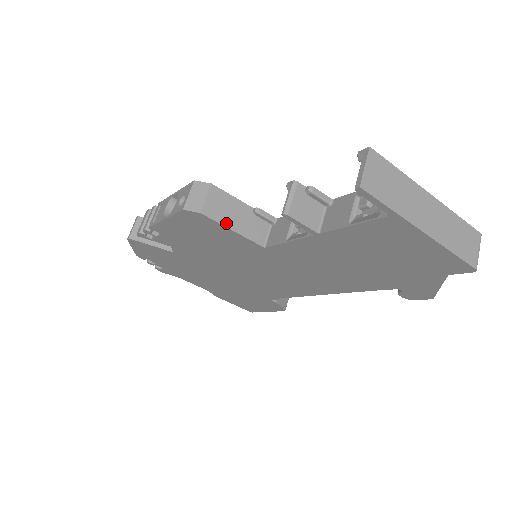
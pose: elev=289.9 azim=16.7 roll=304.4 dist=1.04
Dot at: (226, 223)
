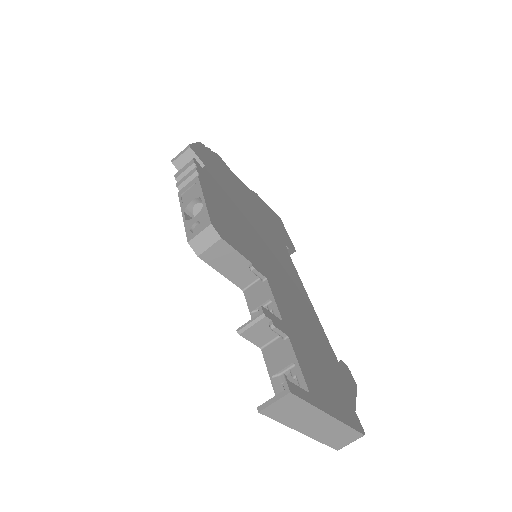
Dot at: (218, 268)
